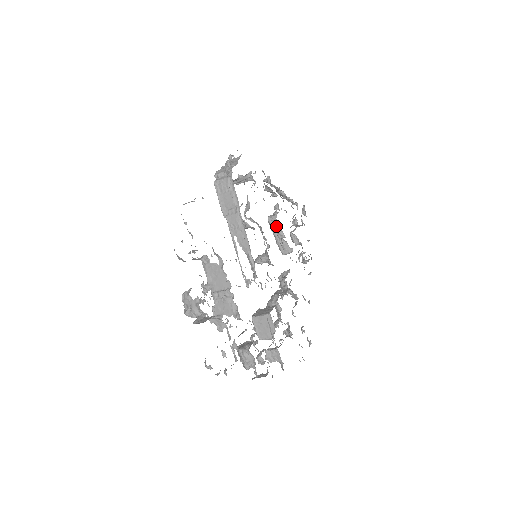
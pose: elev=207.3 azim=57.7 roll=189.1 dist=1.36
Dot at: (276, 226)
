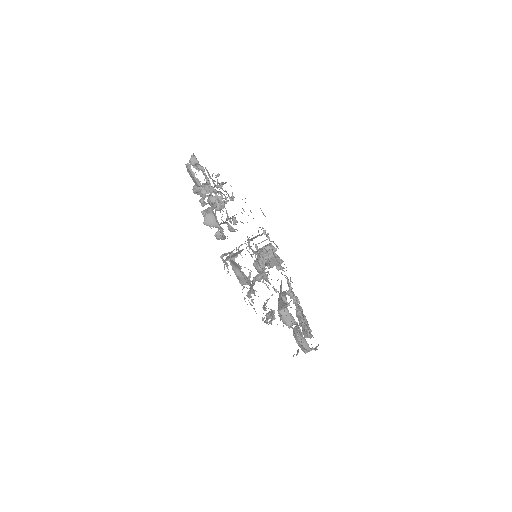
Dot at: occluded
